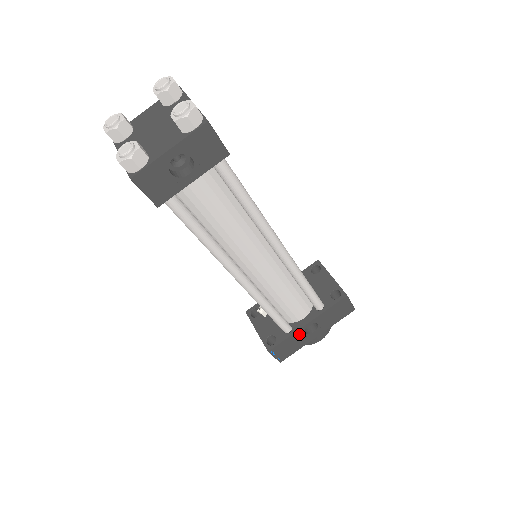
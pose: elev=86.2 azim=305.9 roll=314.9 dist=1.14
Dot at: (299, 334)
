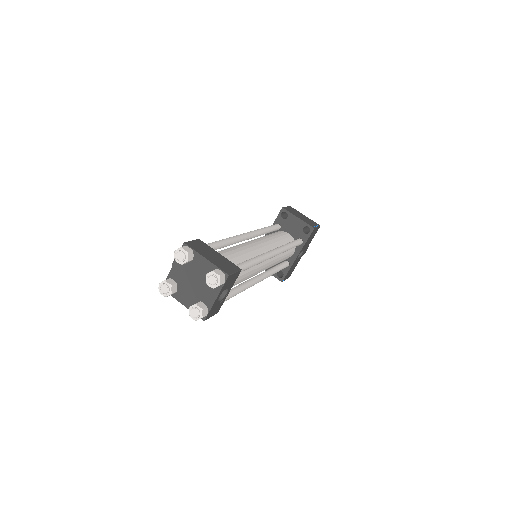
Dot at: (295, 262)
